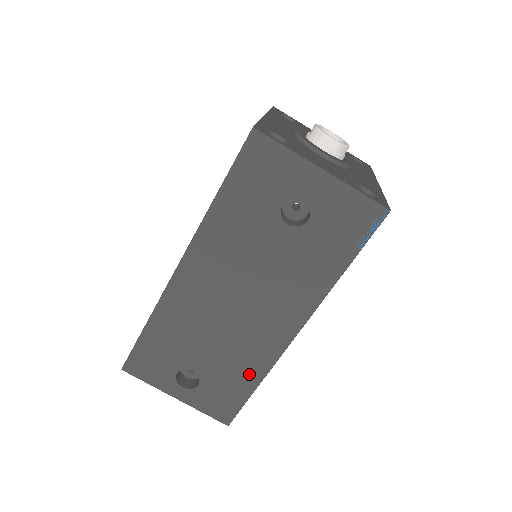
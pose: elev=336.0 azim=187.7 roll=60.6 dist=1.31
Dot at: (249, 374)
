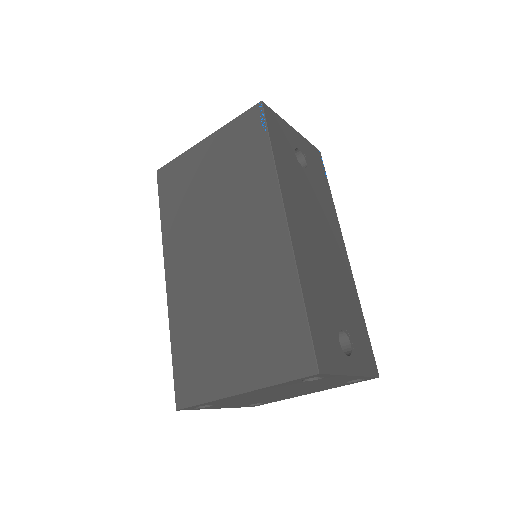
Dot at: (356, 307)
